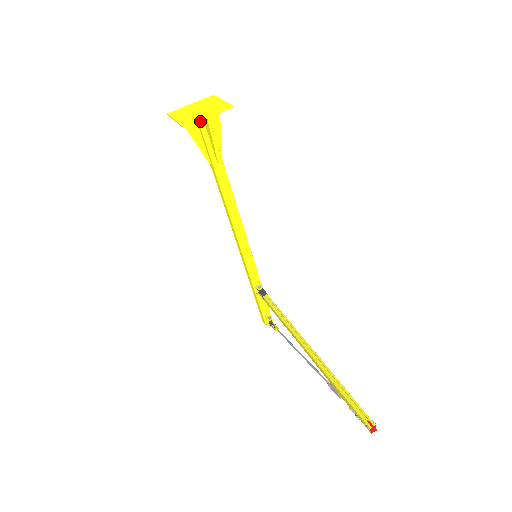
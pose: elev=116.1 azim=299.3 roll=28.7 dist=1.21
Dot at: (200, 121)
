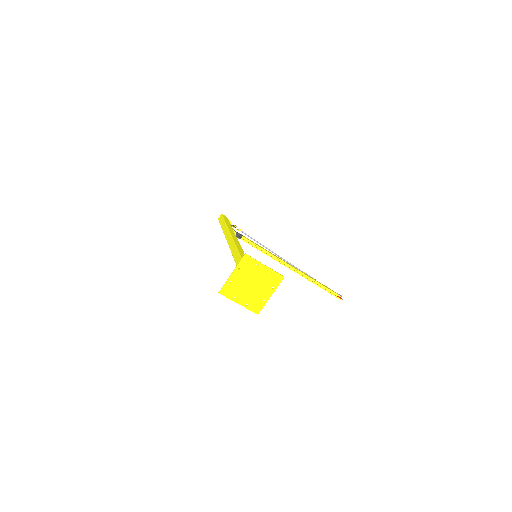
Dot at: occluded
